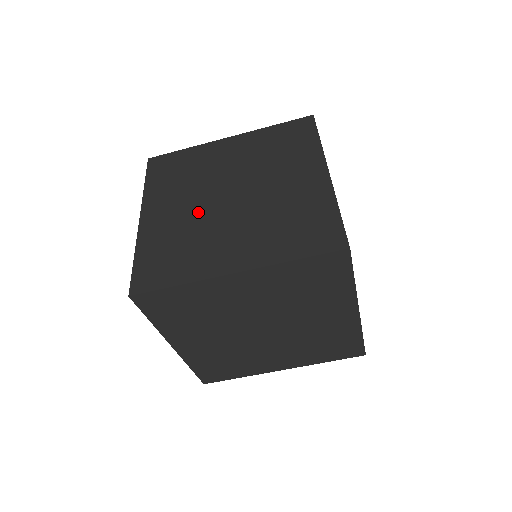
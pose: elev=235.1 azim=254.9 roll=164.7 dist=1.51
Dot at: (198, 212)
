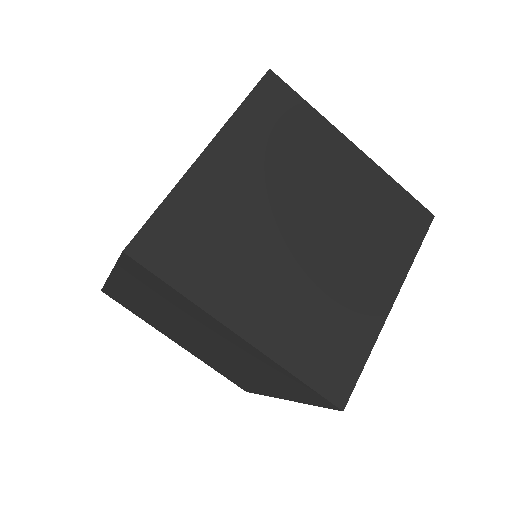
Dot at: occluded
